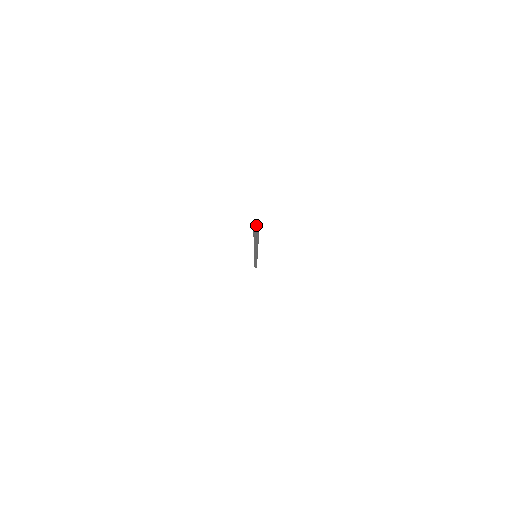
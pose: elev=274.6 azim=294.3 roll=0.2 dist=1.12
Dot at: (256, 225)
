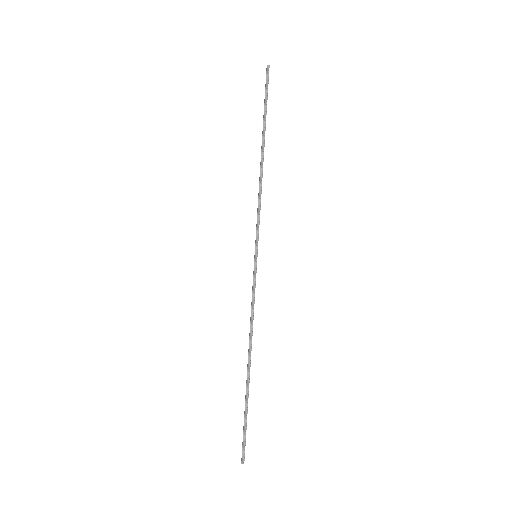
Dot at: (242, 463)
